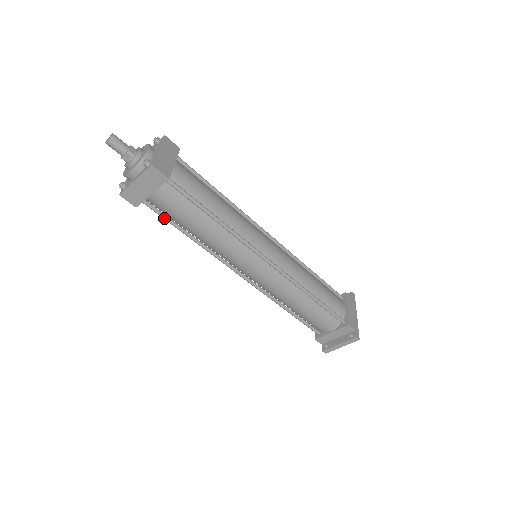
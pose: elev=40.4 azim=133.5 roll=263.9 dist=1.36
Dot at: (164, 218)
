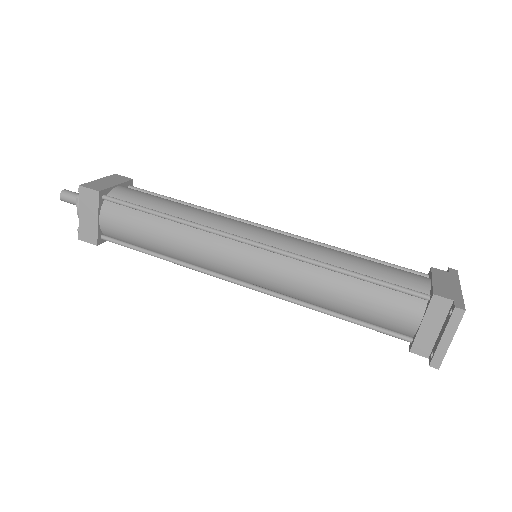
Dot at: (128, 246)
